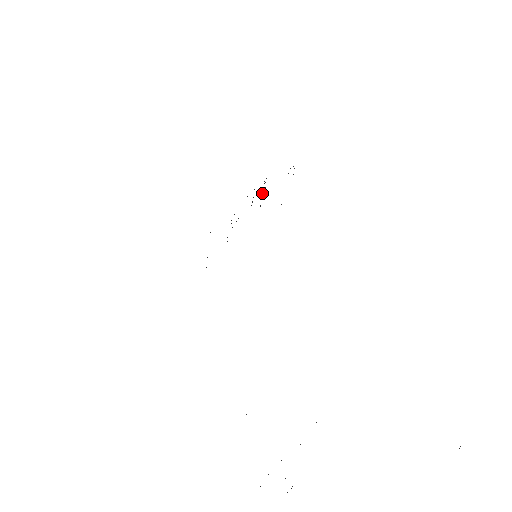
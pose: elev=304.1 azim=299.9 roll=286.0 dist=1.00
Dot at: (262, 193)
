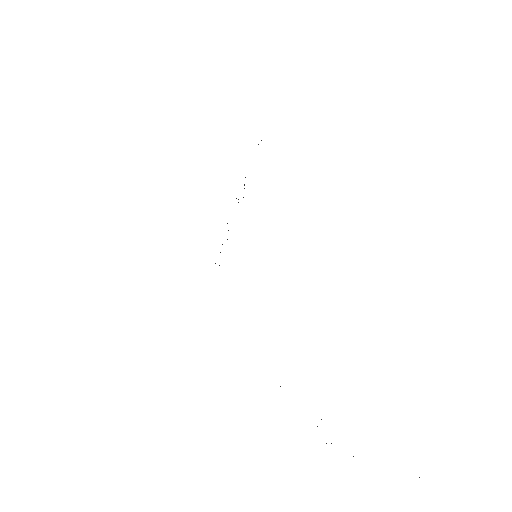
Dot at: (244, 185)
